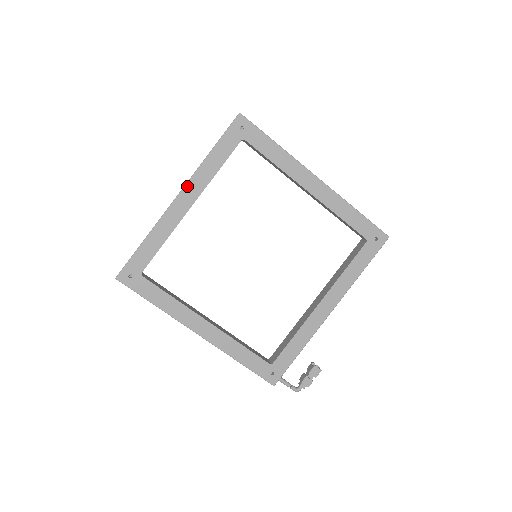
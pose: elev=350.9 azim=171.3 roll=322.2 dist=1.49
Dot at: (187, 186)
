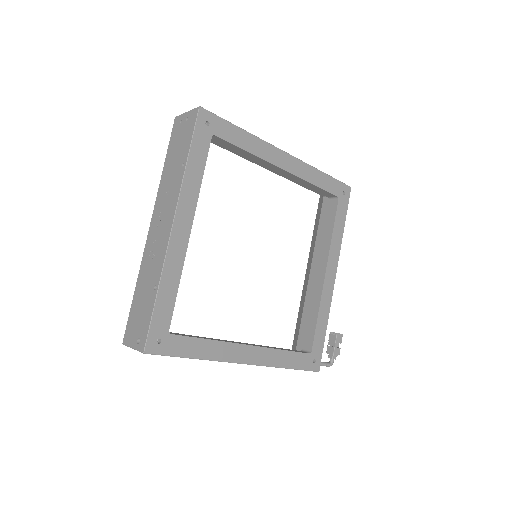
Dot at: (178, 209)
